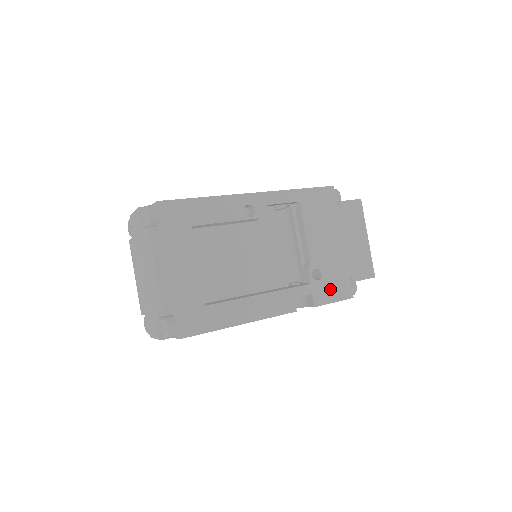
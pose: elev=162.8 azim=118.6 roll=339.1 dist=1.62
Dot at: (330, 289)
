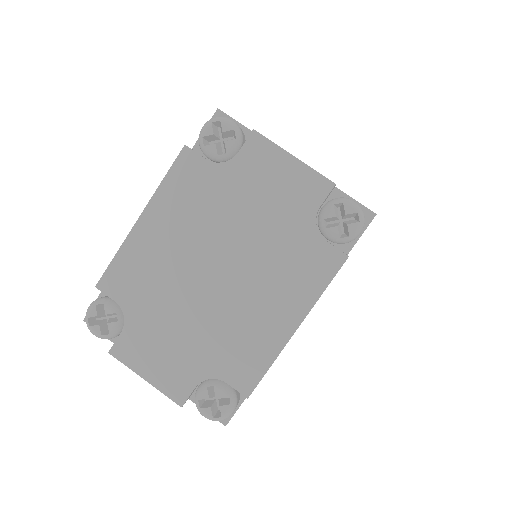
Dot at: occluded
